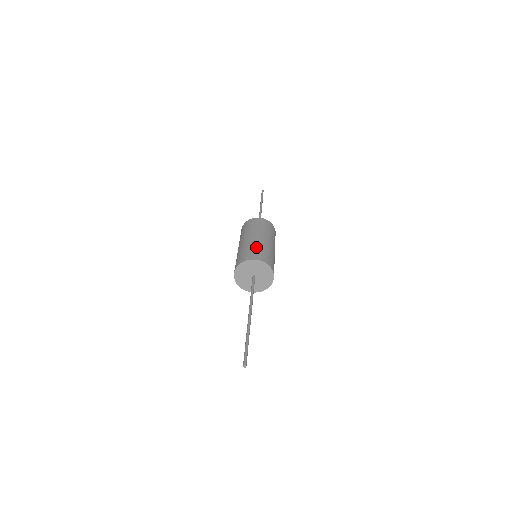
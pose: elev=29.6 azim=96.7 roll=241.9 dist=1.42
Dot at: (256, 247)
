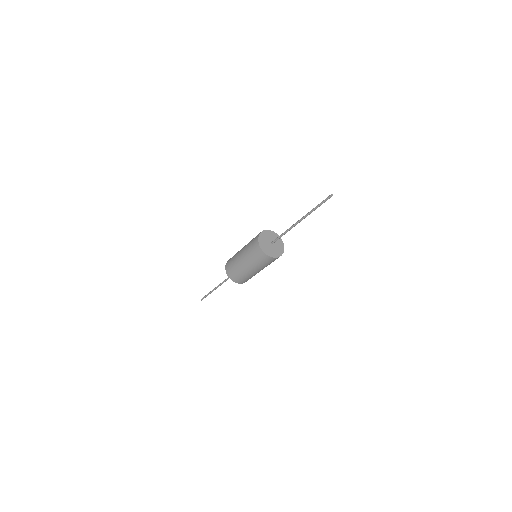
Dot at: occluded
